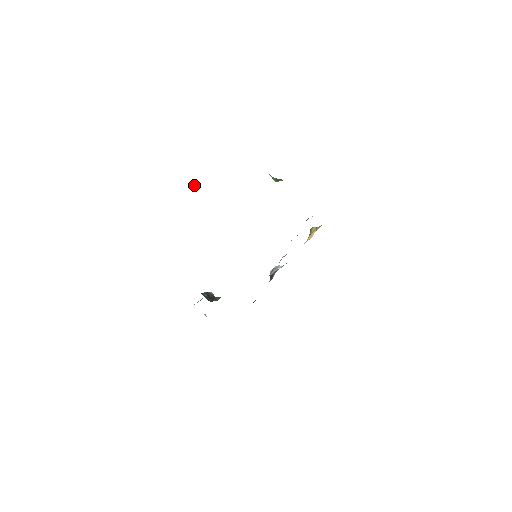
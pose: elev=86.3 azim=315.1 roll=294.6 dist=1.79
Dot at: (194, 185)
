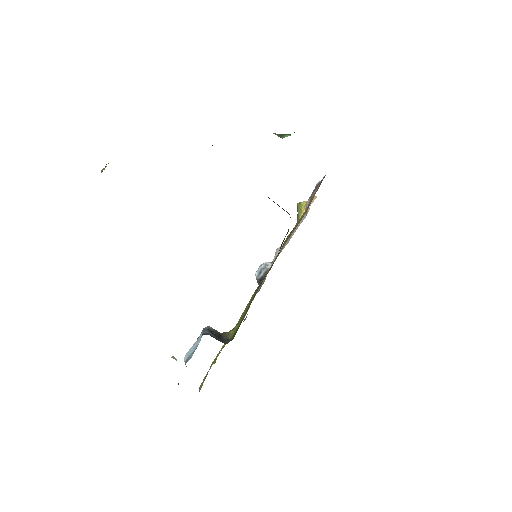
Dot at: (105, 167)
